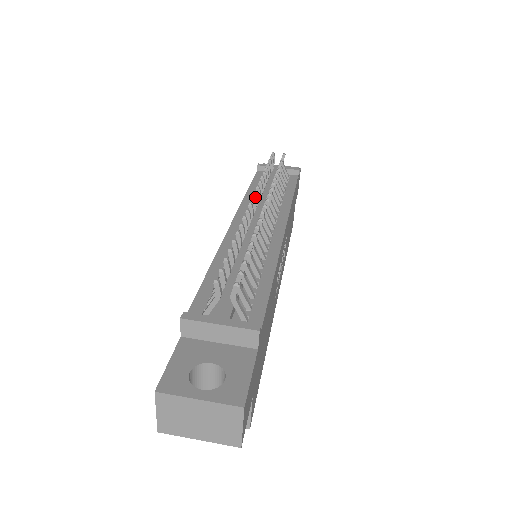
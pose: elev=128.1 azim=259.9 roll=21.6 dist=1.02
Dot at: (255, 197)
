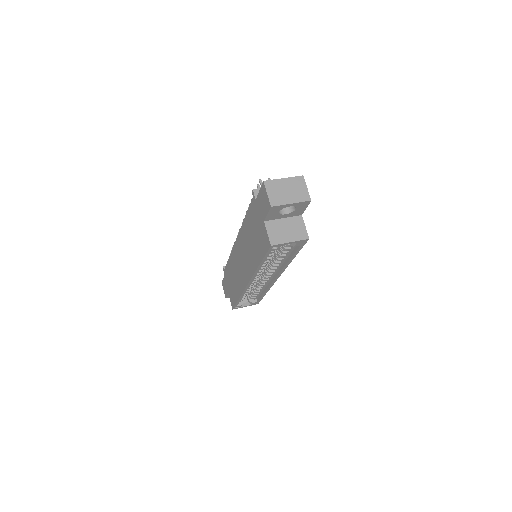
Dot at: occluded
